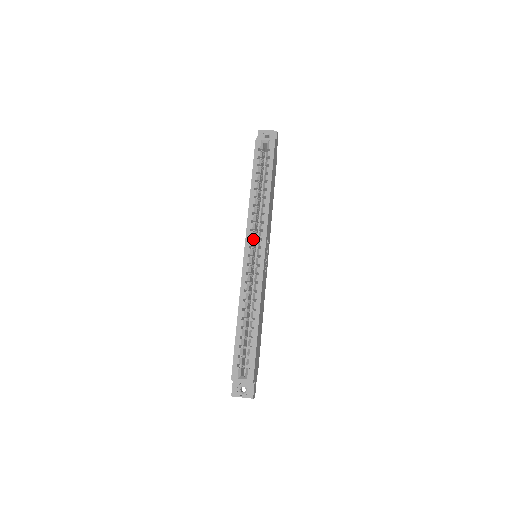
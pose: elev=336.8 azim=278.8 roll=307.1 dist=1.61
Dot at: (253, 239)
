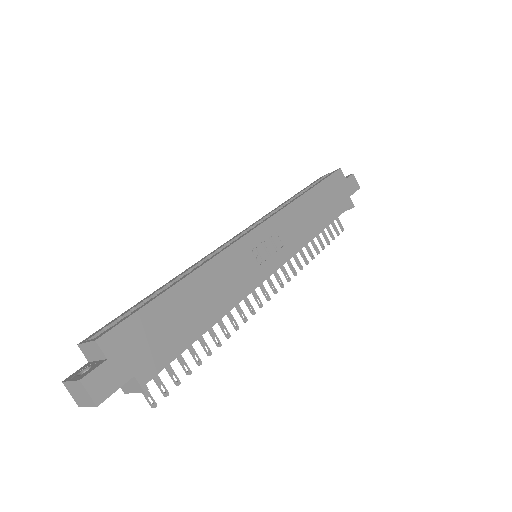
Dot at: occluded
